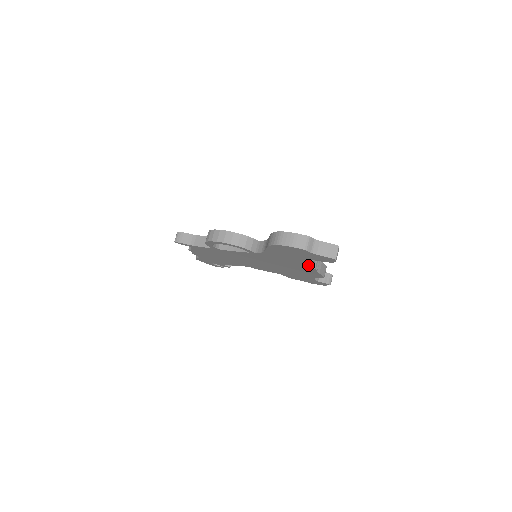
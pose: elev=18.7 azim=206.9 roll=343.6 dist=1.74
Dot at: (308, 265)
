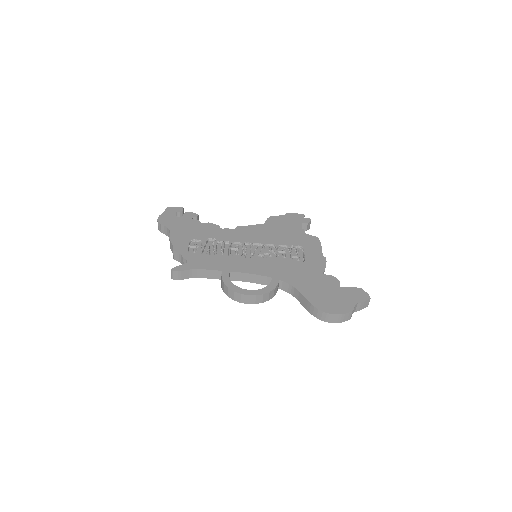
Dot at: occluded
